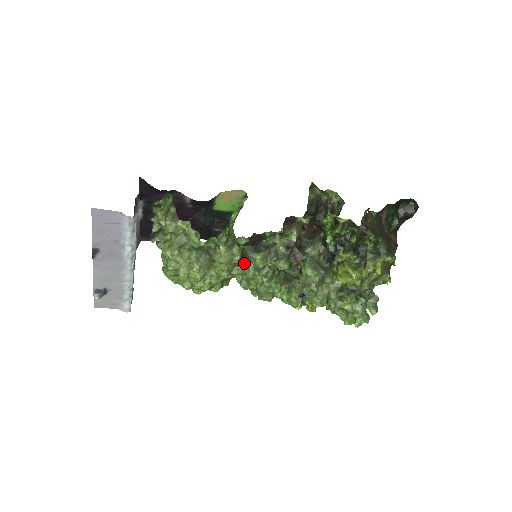
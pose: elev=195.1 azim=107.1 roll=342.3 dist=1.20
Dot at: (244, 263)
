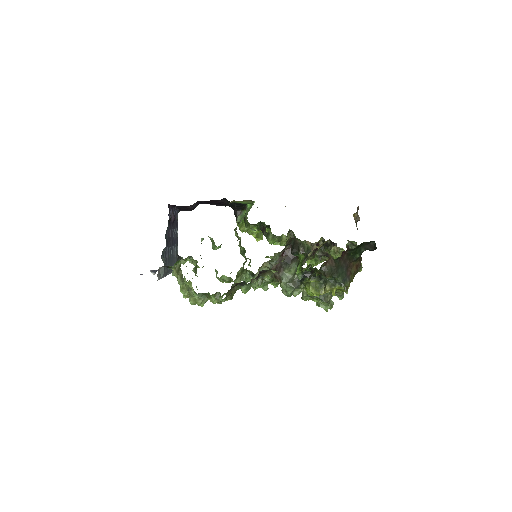
Dot at: (233, 294)
